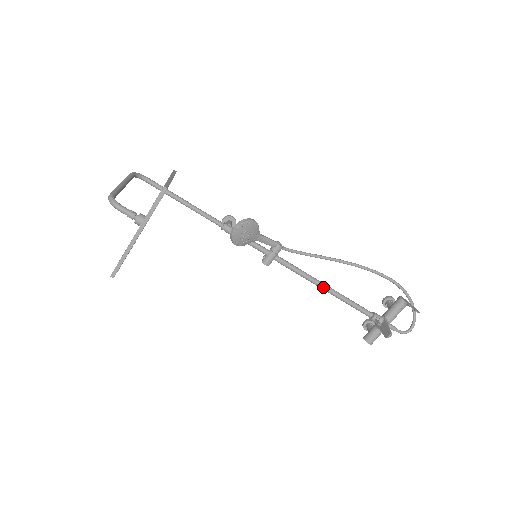
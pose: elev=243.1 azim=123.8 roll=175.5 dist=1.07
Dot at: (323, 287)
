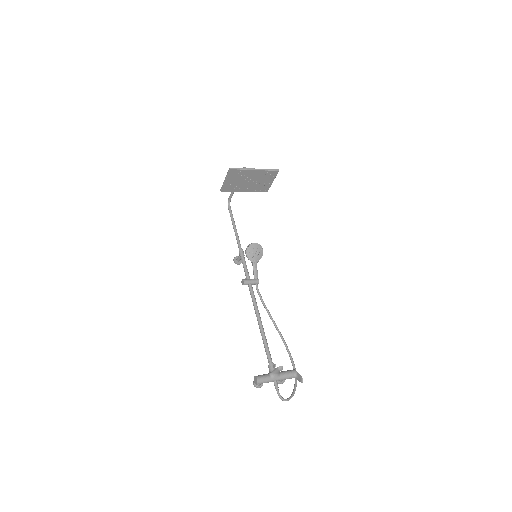
Dot at: (260, 320)
